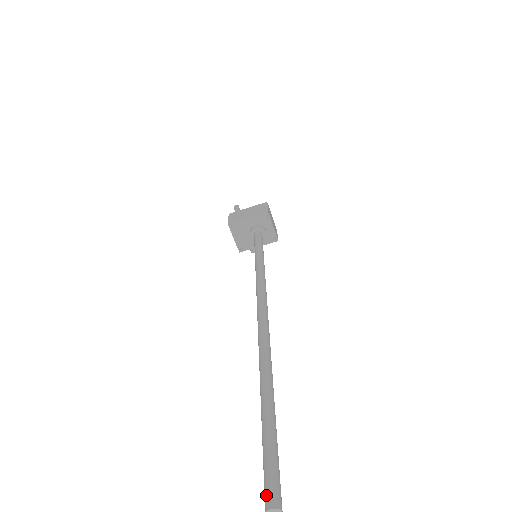
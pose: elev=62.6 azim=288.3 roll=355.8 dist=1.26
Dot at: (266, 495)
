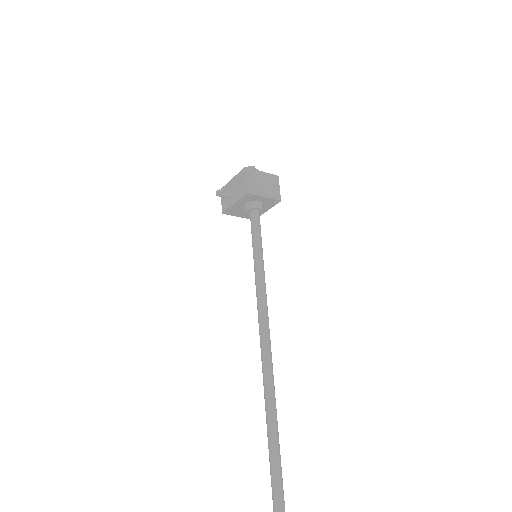
Dot at: out of frame
